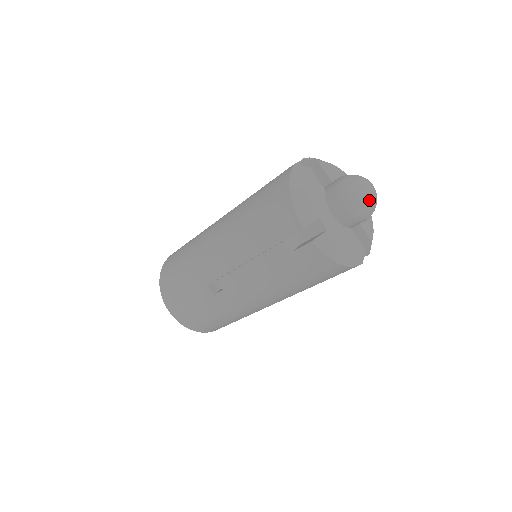
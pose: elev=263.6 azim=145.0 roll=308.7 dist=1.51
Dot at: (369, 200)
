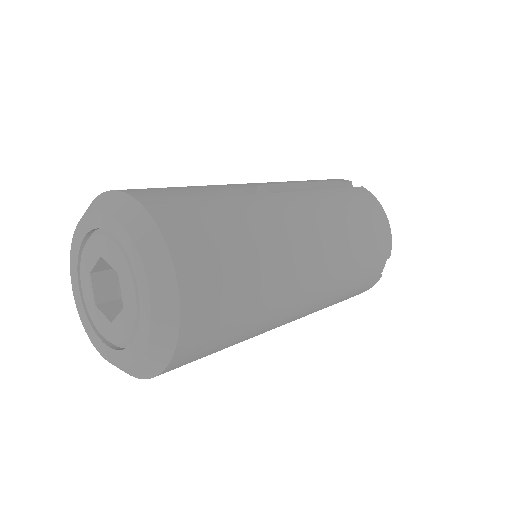
Dot at: occluded
